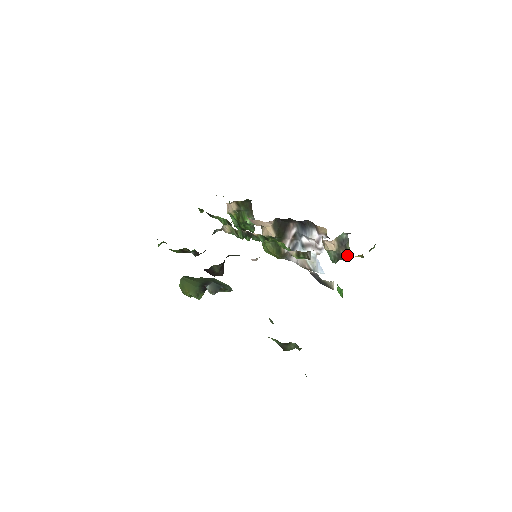
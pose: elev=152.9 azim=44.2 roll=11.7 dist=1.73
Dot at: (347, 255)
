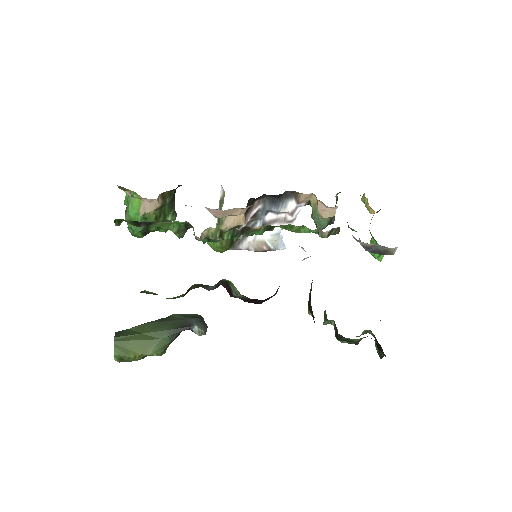
Dot at: (334, 217)
